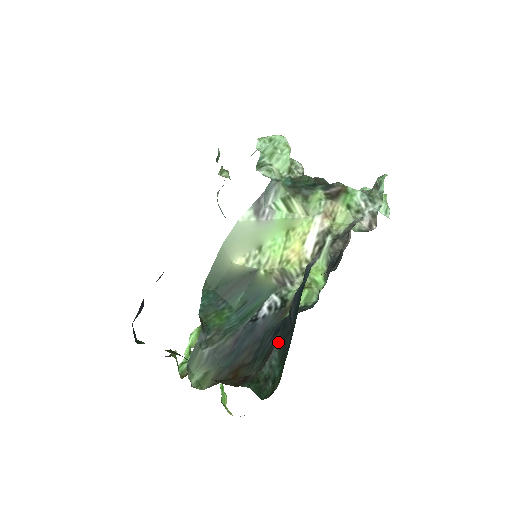
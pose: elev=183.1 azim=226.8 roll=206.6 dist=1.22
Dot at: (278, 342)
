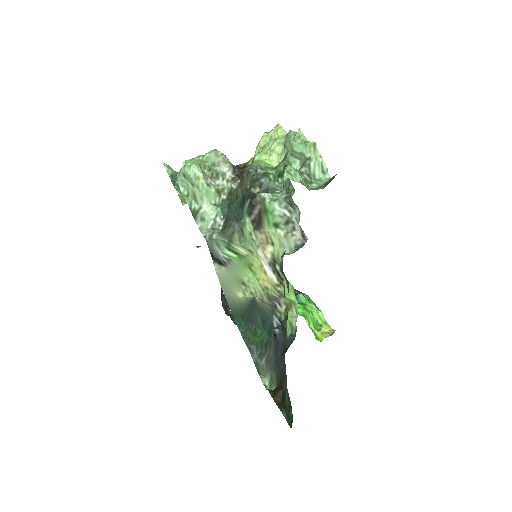
Dot at: occluded
